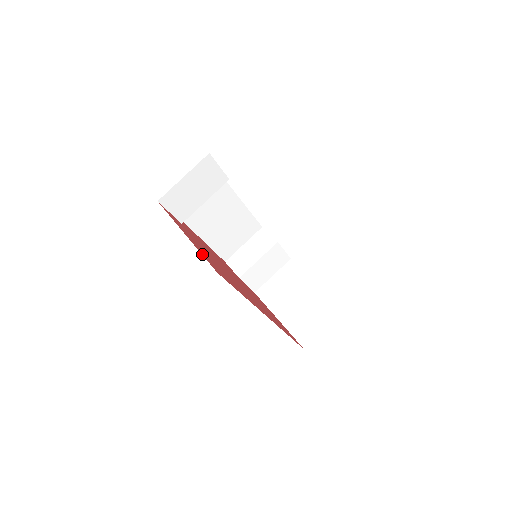
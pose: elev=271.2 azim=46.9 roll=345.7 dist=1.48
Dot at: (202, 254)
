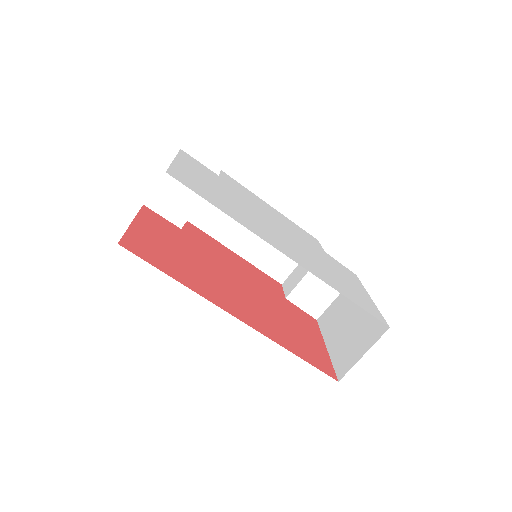
Dot at: (129, 234)
